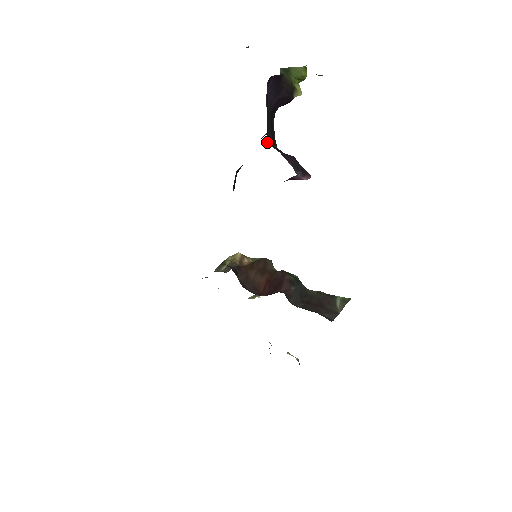
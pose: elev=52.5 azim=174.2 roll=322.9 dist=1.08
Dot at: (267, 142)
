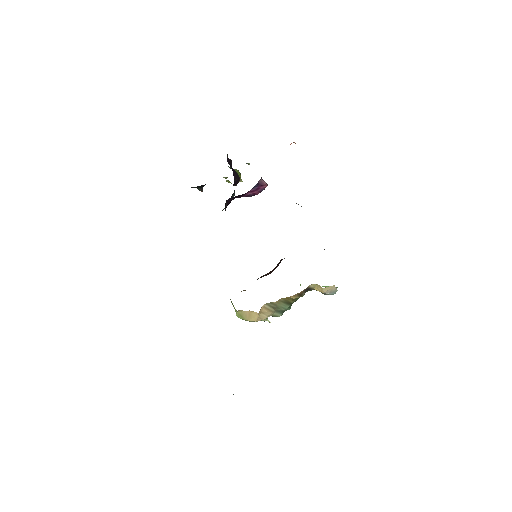
Dot at: occluded
